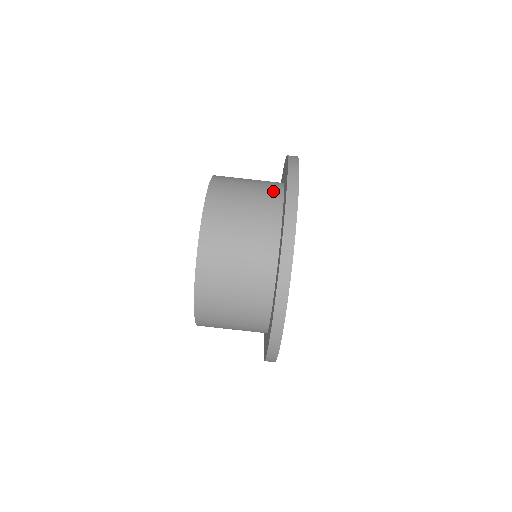
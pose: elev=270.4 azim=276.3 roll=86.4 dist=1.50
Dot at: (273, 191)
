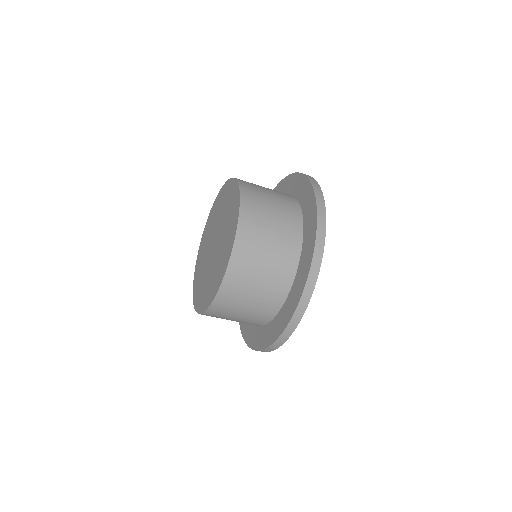
Dot at: (292, 203)
